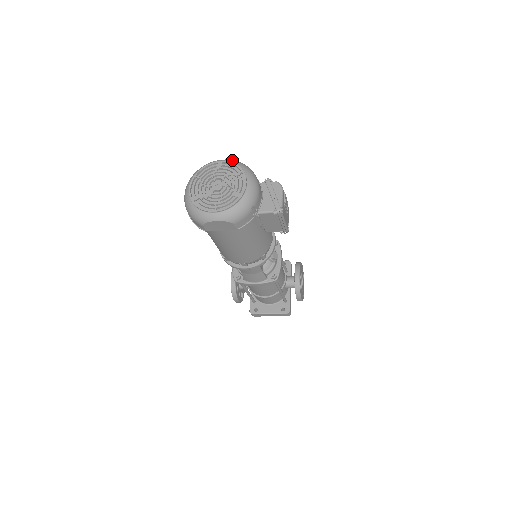
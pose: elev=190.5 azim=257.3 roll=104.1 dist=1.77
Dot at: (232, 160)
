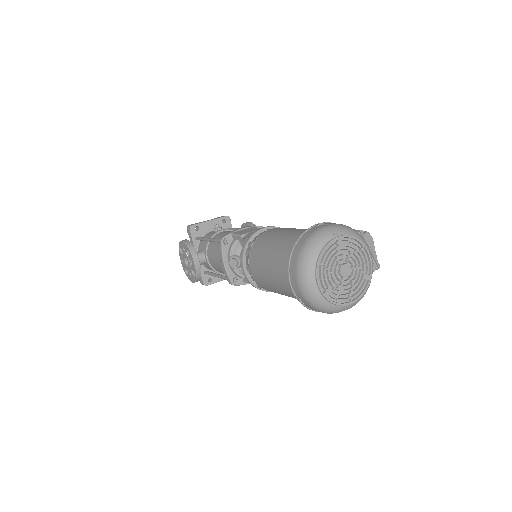
Dot at: (345, 229)
